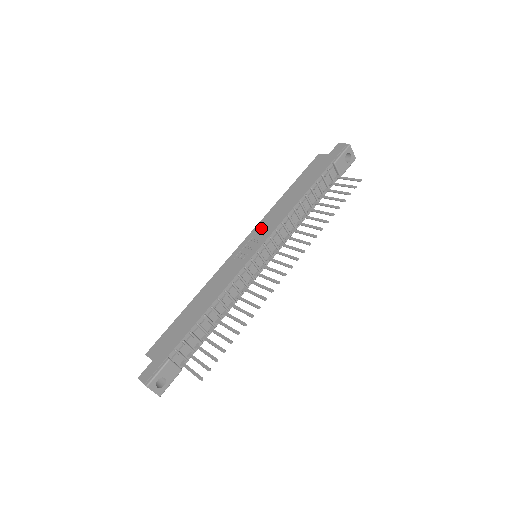
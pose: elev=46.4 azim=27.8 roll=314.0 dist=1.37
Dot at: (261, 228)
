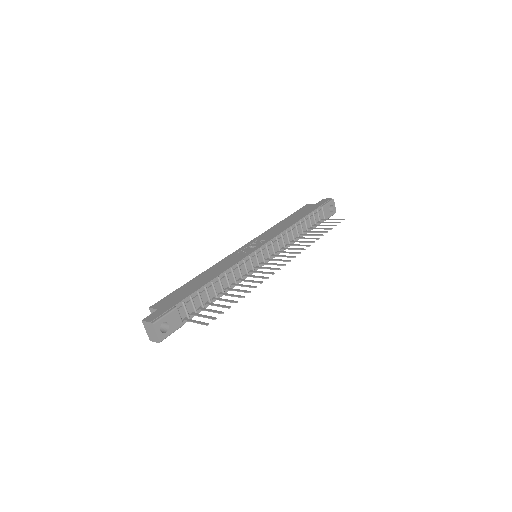
Dot at: (262, 237)
